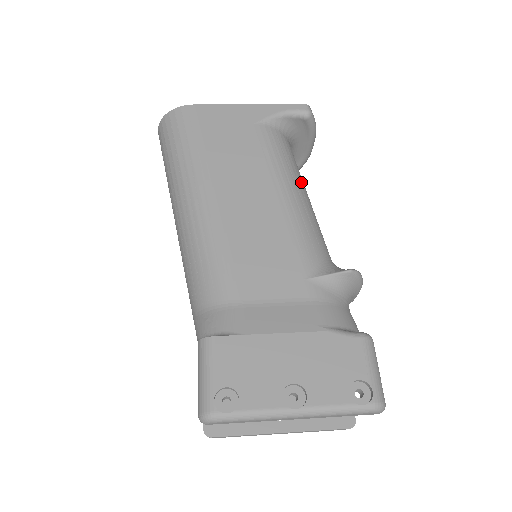
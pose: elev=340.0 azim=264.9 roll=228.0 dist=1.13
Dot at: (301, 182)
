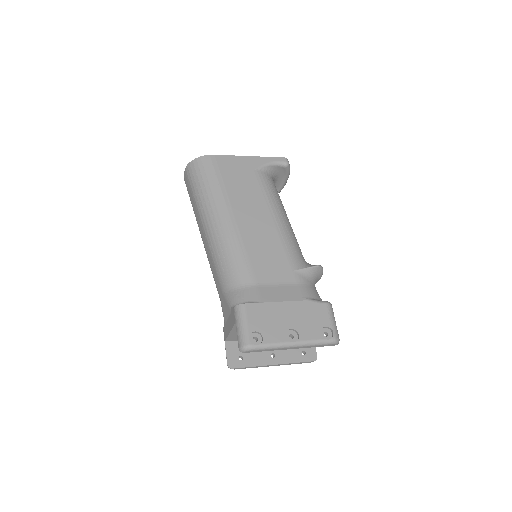
Dot at: (284, 209)
